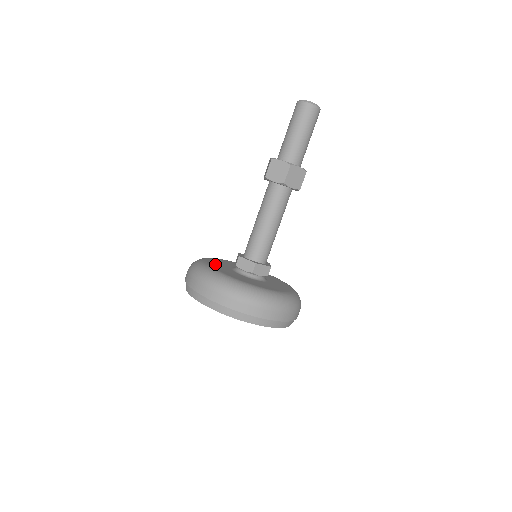
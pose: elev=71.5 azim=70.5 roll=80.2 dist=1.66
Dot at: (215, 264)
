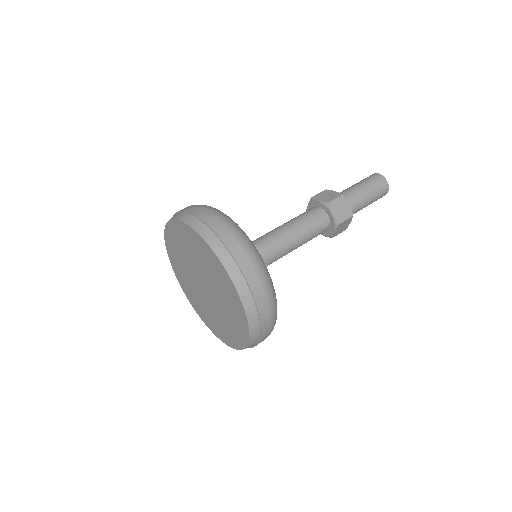
Dot at: occluded
